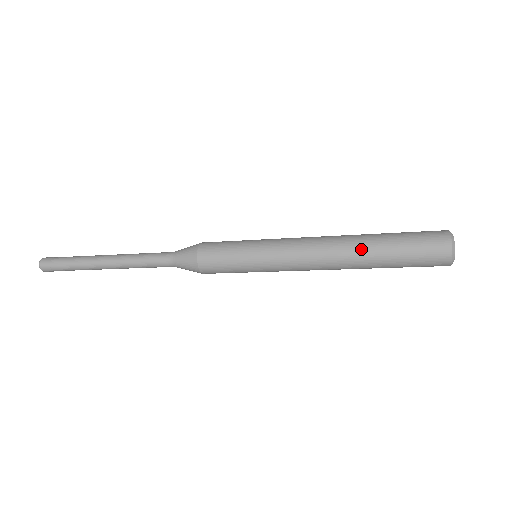
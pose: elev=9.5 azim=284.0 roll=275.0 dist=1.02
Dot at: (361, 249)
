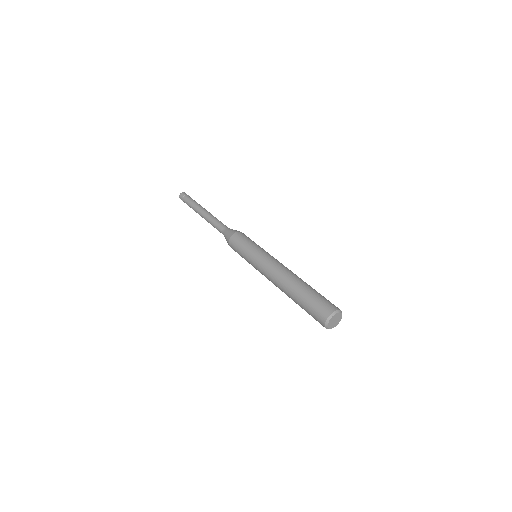
Dot at: (292, 285)
